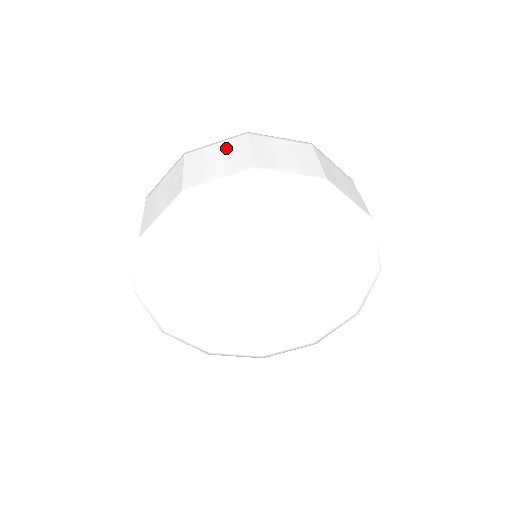
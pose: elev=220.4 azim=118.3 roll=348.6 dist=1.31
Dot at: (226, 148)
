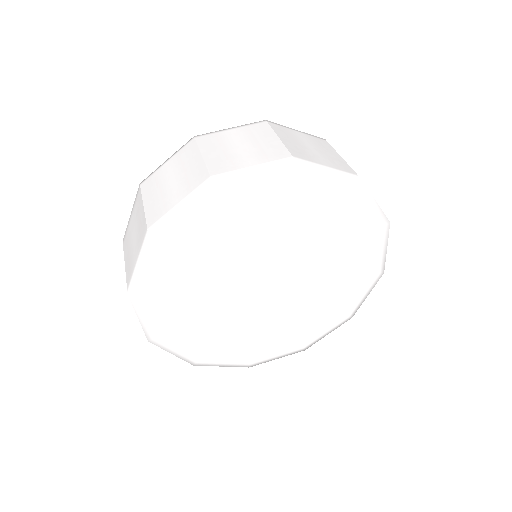
Dot at: (178, 163)
